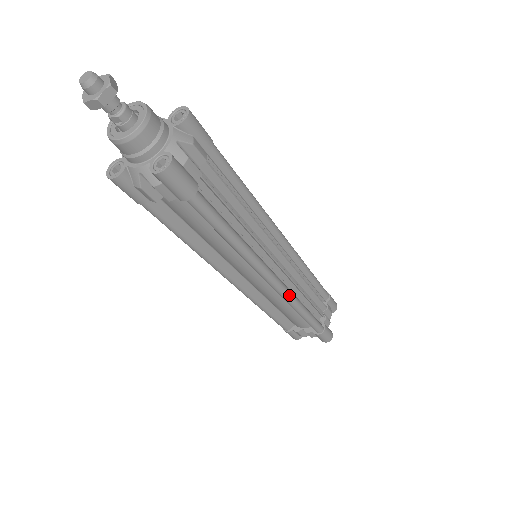
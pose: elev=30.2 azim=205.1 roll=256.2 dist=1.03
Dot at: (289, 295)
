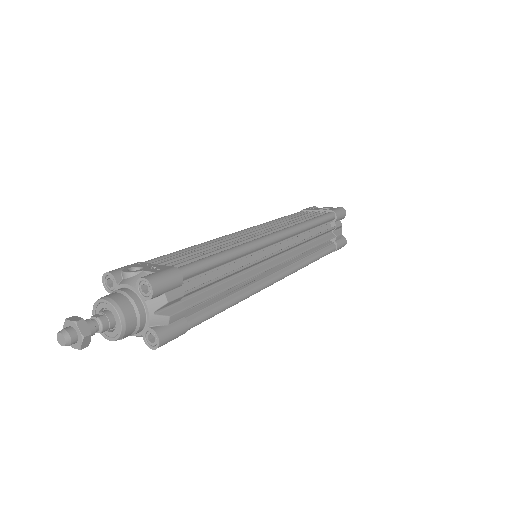
Dot at: (295, 271)
